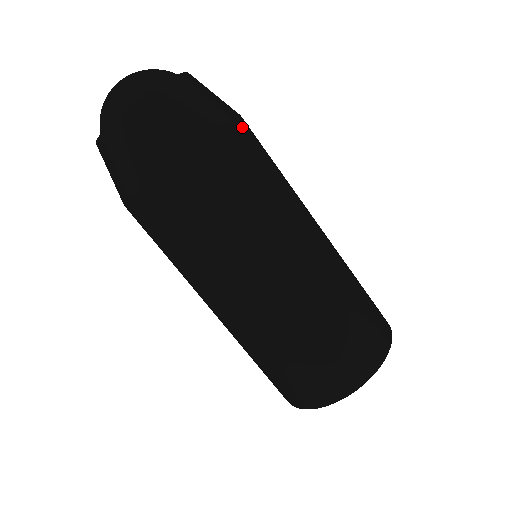
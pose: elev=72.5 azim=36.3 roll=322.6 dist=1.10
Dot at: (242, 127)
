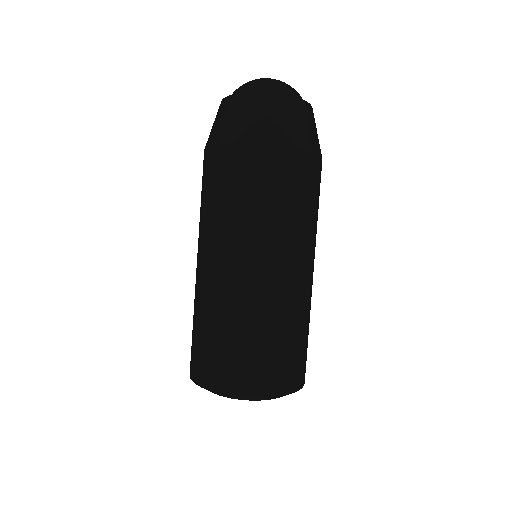
Dot at: (285, 155)
